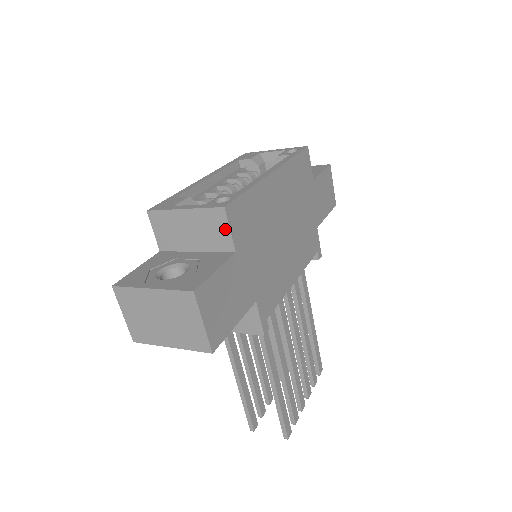
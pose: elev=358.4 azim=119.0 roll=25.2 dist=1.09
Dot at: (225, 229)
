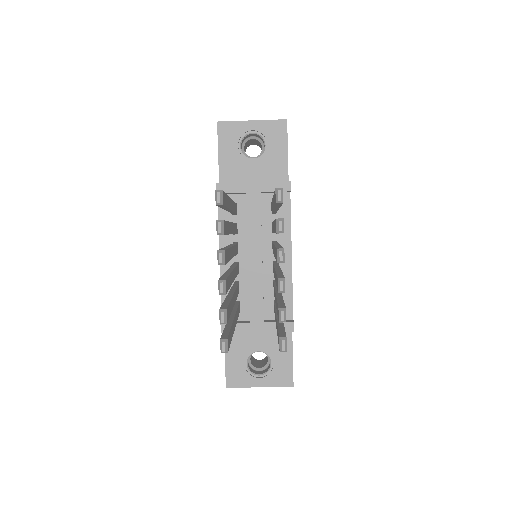
Dot at: occluded
